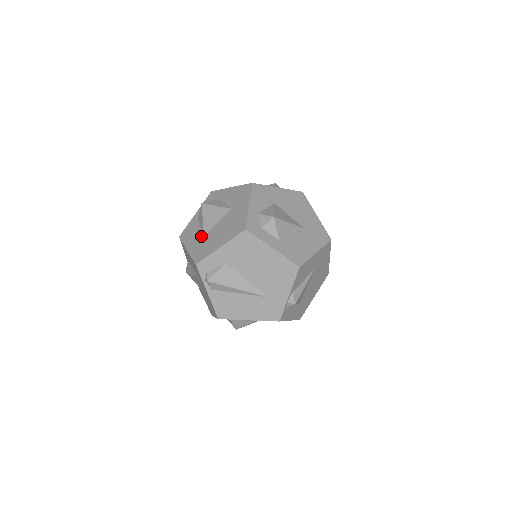
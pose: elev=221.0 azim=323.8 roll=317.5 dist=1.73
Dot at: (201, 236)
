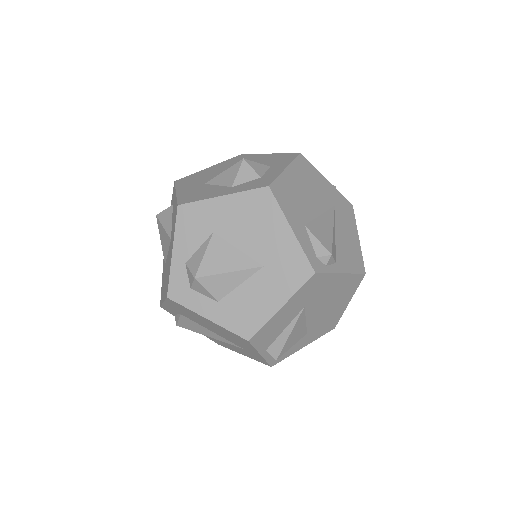
Dot at: occluded
